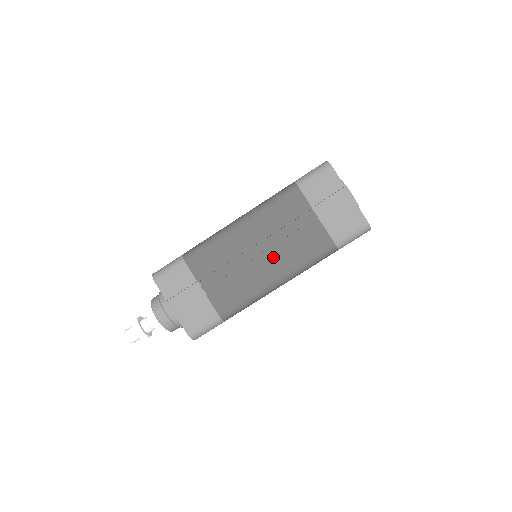
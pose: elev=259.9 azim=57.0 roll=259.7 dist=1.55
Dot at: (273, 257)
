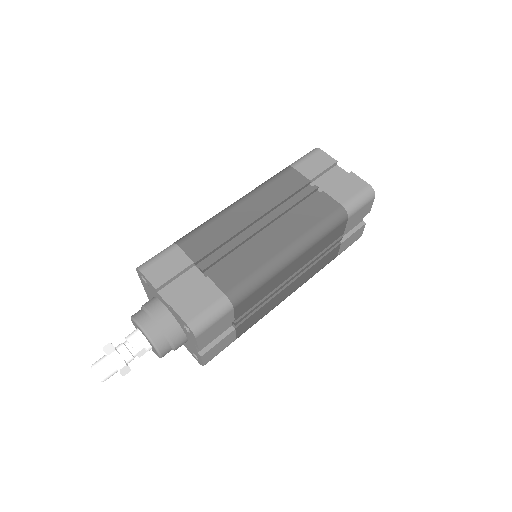
Dot at: (280, 227)
